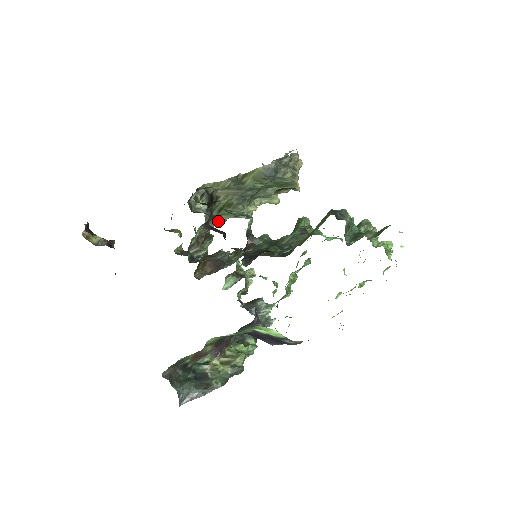
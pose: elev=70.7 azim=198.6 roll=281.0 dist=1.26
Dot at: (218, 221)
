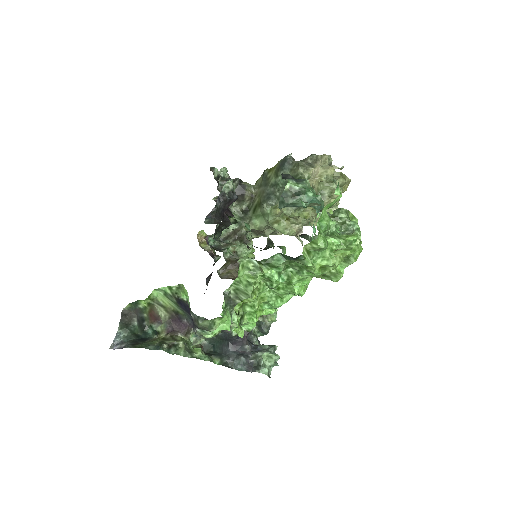
Dot at: (256, 226)
